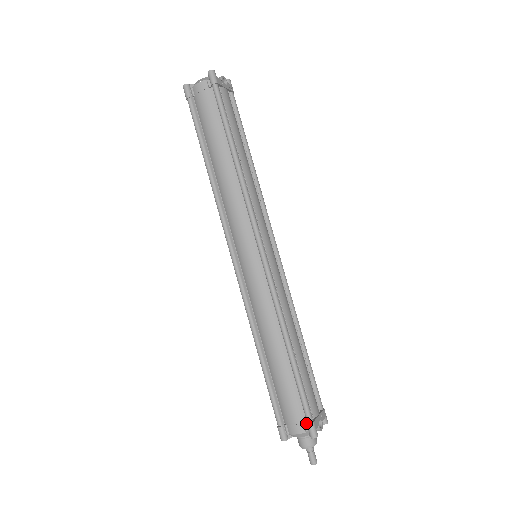
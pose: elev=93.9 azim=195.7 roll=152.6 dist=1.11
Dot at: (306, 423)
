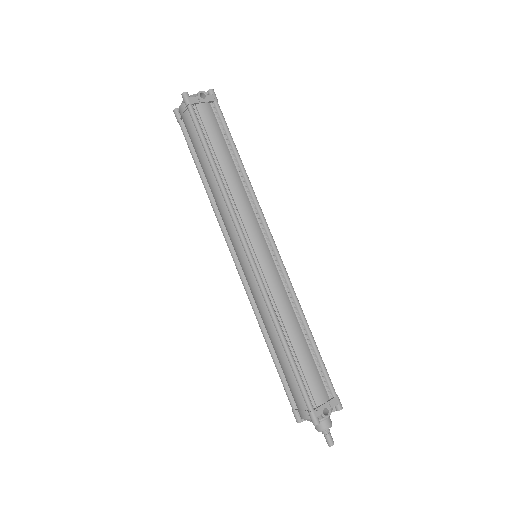
Dot at: (308, 411)
